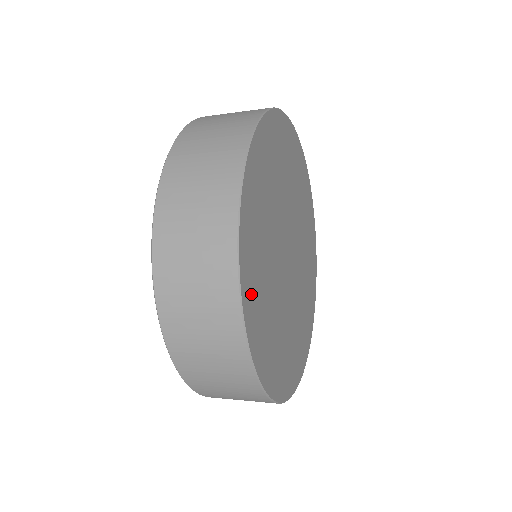
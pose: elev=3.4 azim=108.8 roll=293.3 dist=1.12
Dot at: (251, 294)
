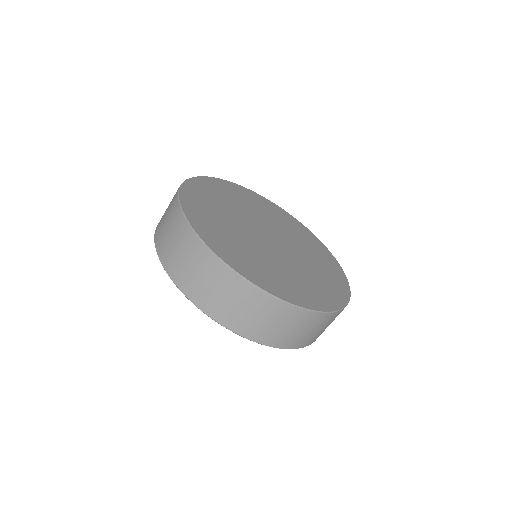
Dot at: (193, 204)
